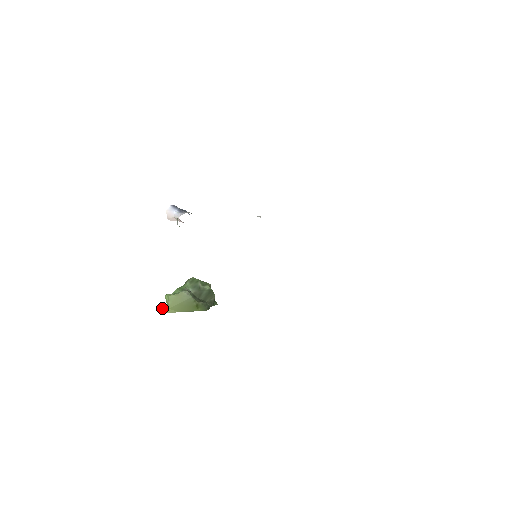
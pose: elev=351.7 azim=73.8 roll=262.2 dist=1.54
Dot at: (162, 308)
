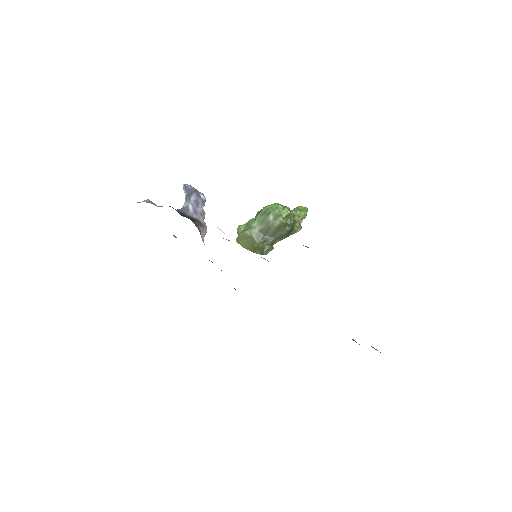
Dot at: (237, 237)
